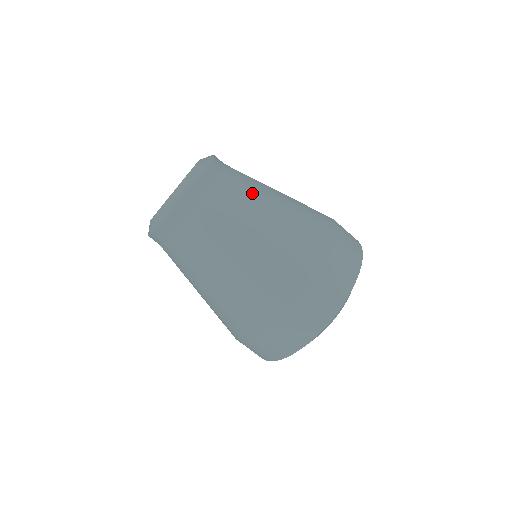
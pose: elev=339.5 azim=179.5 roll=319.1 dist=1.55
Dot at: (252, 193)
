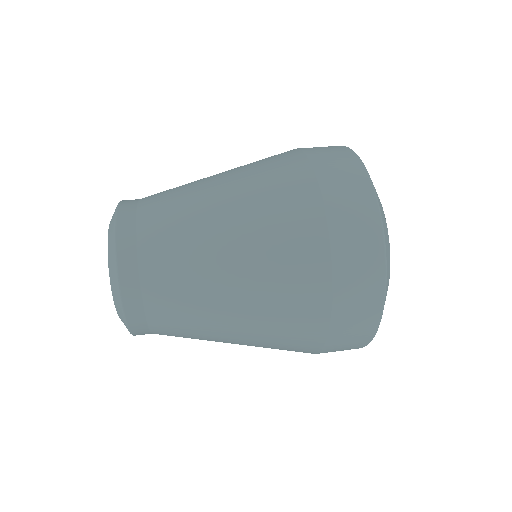
Dot at: (184, 185)
